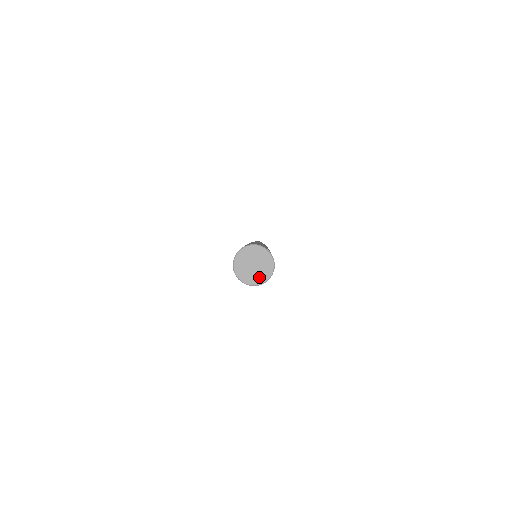
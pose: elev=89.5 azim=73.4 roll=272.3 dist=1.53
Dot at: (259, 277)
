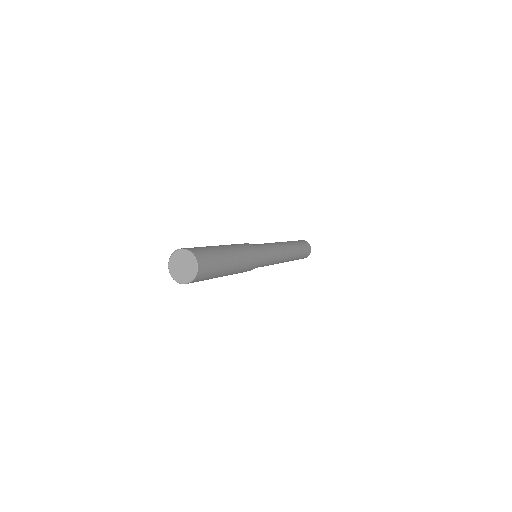
Dot at: (183, 277)
